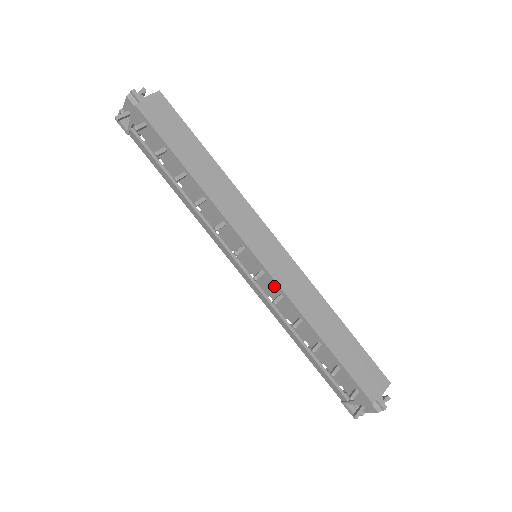
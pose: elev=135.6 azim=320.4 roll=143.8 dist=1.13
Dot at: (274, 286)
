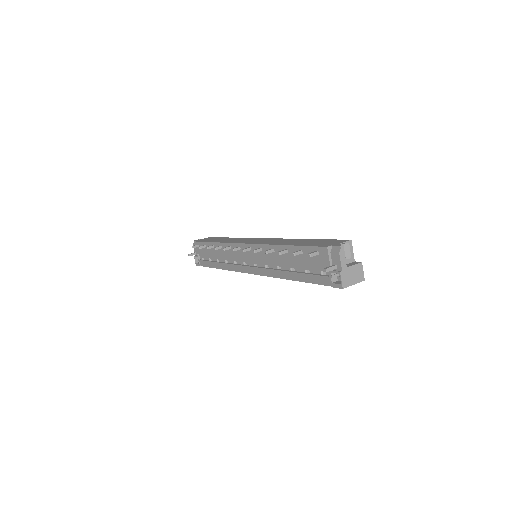
Dot at: occluded
